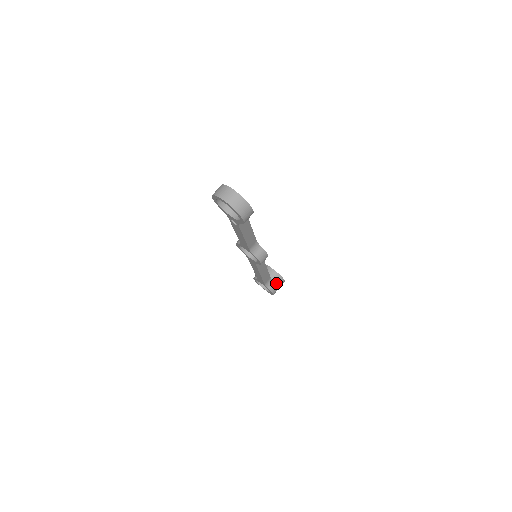
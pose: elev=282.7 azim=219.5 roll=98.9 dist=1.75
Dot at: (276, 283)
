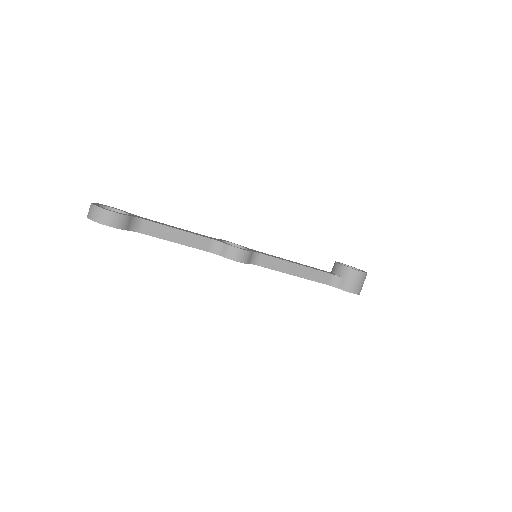
Dot at: (346, 278)
